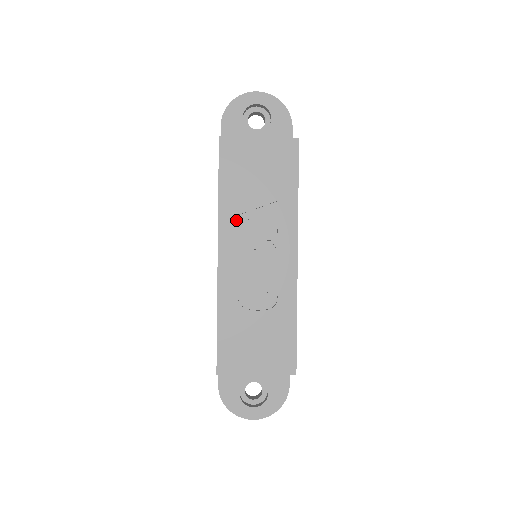
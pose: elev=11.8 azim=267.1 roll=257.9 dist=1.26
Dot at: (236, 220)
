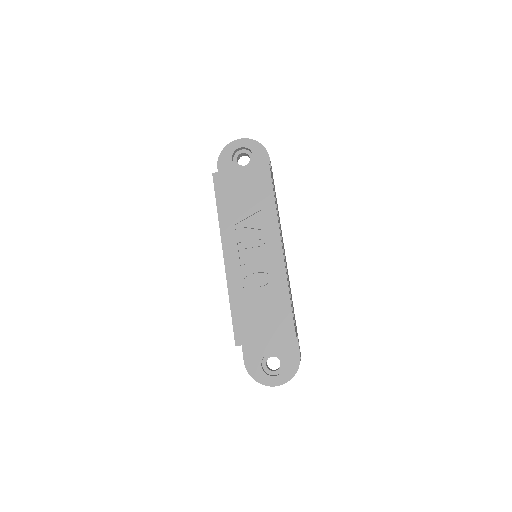
Dot at: (233, 229)
